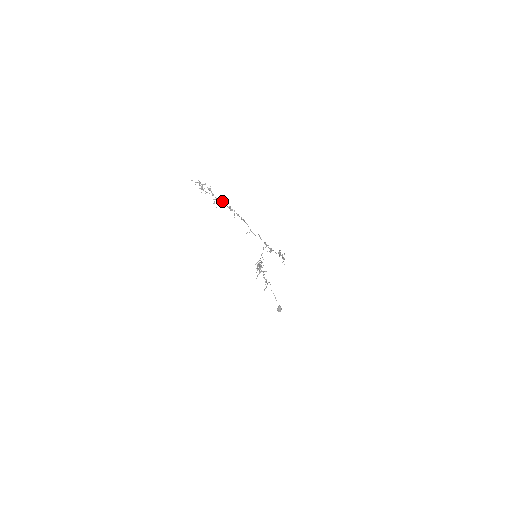
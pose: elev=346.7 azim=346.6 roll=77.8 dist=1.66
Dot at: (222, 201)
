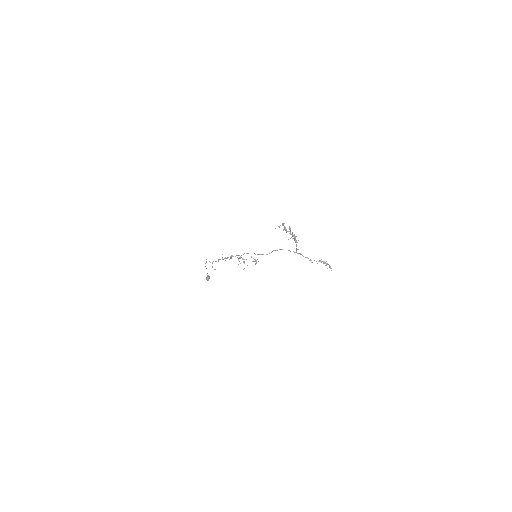
Dot at: (293, 235)
